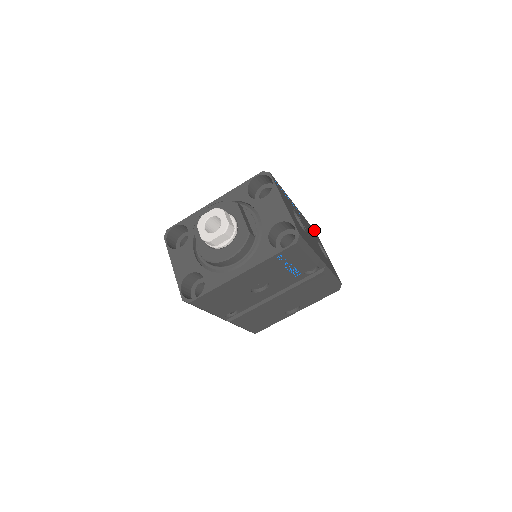
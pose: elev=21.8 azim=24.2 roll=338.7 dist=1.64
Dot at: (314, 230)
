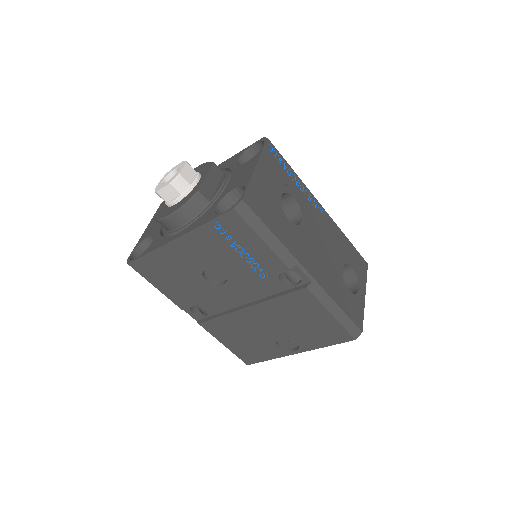
Dot at: occluded
